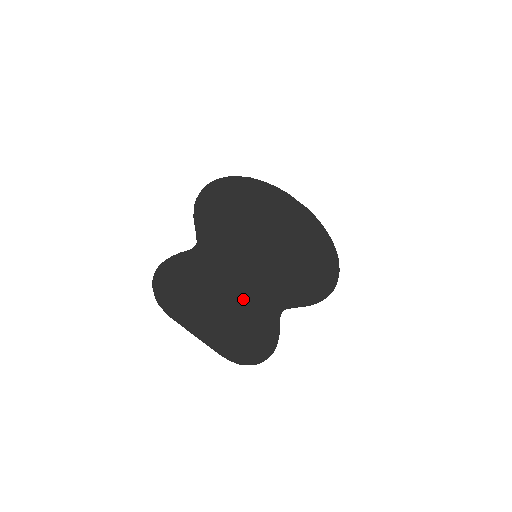
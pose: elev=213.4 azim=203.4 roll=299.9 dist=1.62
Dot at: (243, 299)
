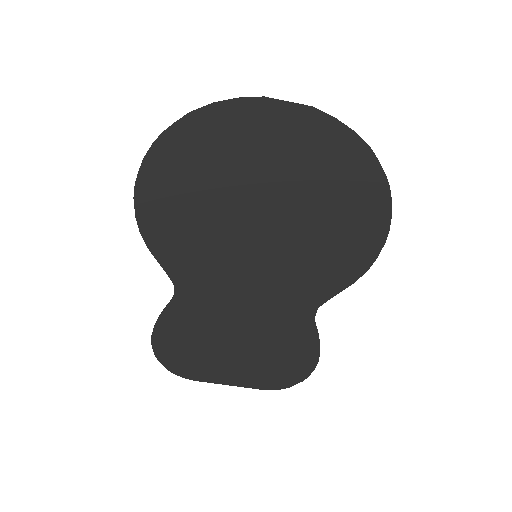
Dot at: (261, 324)
